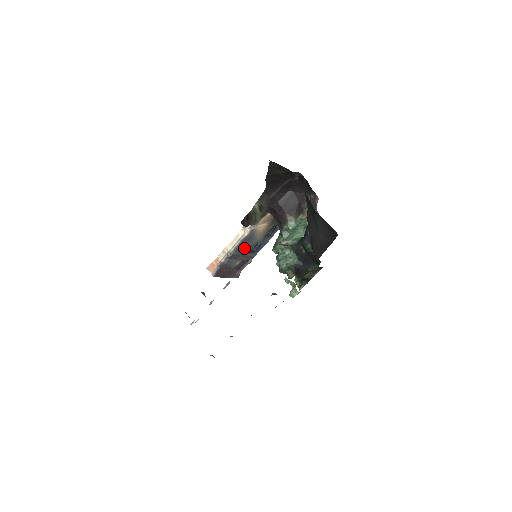
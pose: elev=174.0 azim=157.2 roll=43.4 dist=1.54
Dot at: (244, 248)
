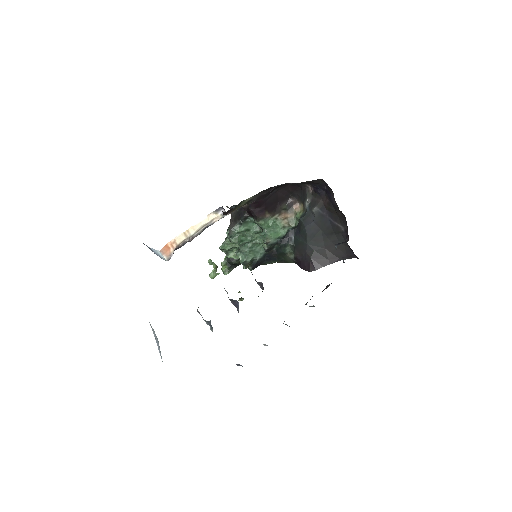
Dot at: occluded
